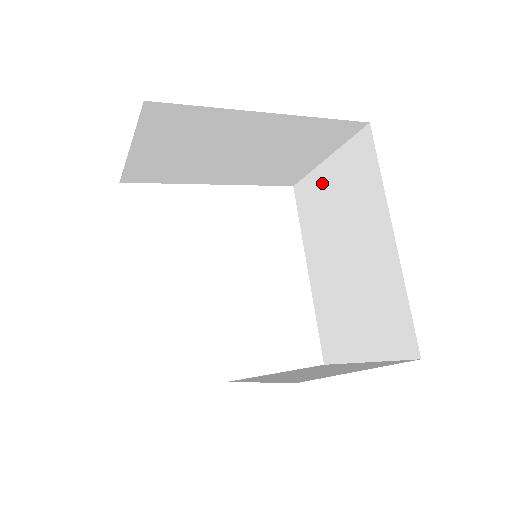
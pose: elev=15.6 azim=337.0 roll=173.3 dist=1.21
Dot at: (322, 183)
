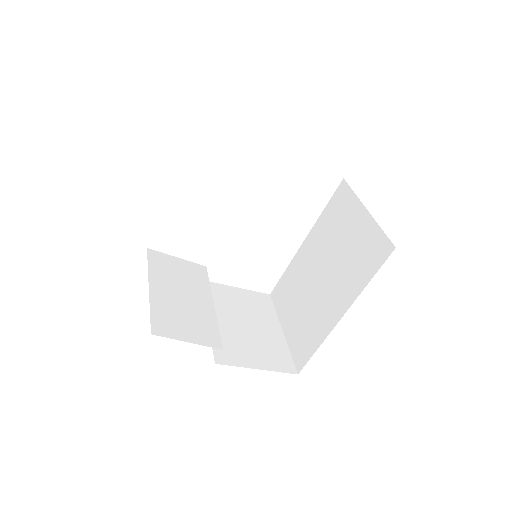
Dot at: (352, 217)
